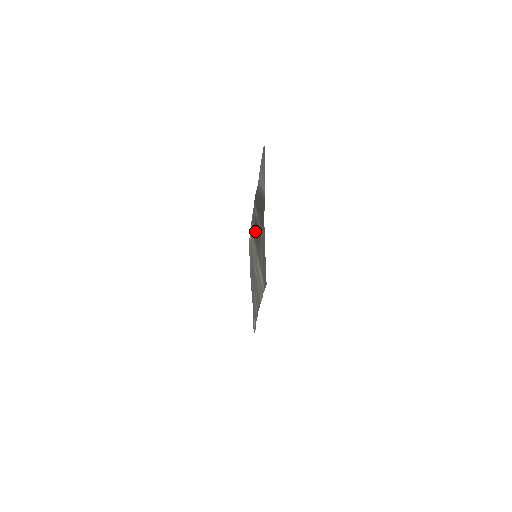
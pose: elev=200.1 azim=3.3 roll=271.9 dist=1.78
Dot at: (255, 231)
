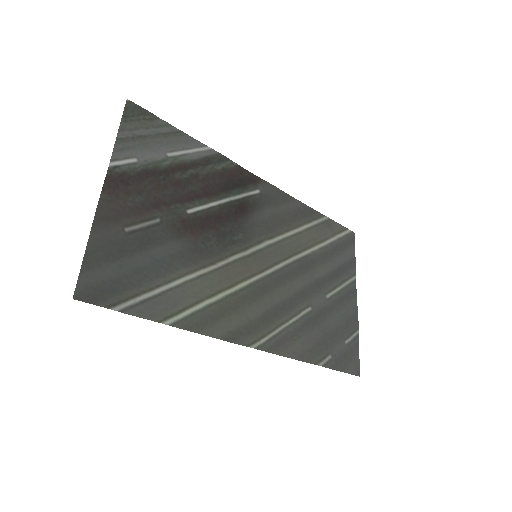
Dot at: (236, 221)
